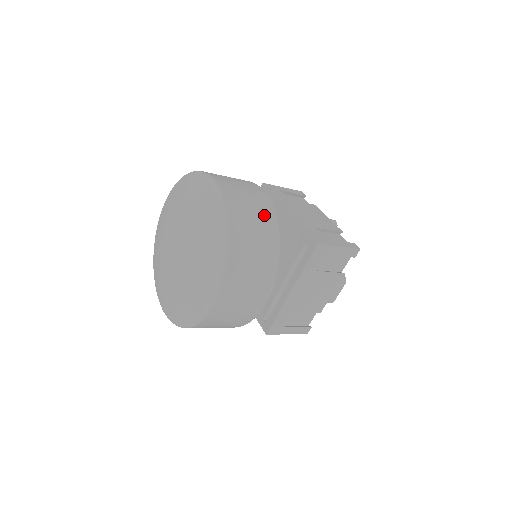
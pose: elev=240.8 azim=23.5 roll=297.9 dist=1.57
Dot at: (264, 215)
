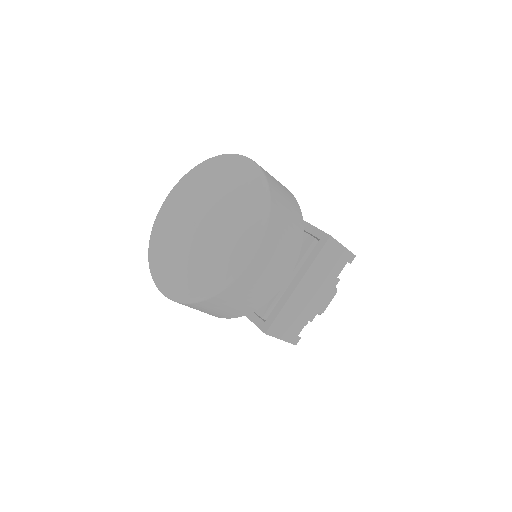
Dot at: (290, 197)
